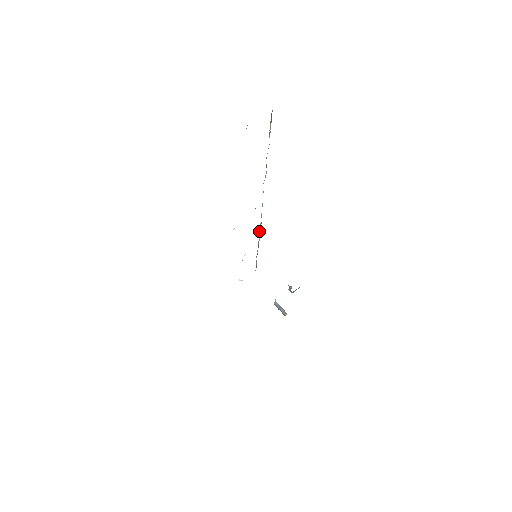
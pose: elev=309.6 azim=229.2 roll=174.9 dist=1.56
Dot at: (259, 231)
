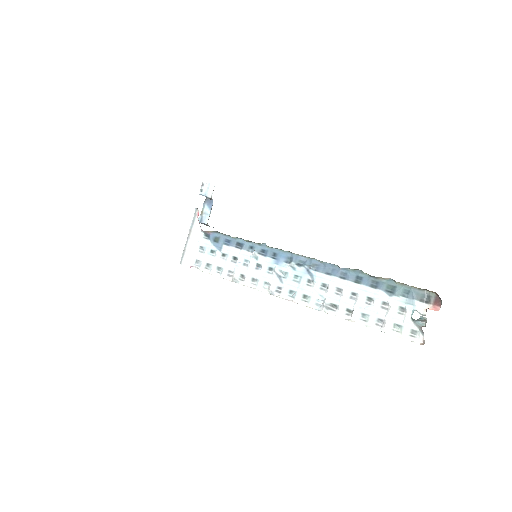
Dot at: (274, 248)
